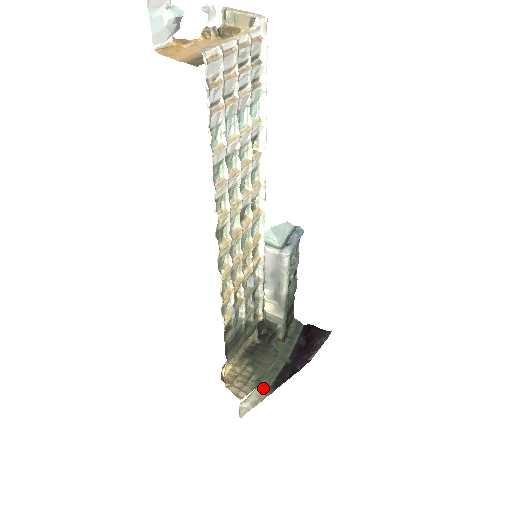
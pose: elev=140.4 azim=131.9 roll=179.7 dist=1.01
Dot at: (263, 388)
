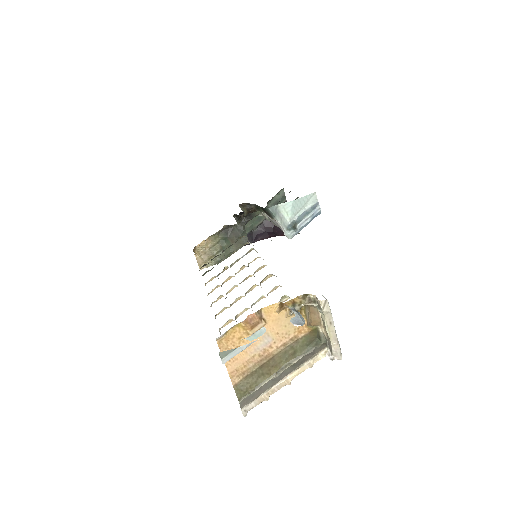
Dot at: occluded
